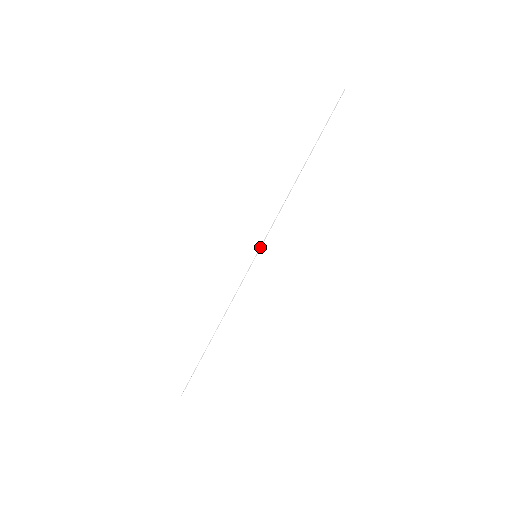
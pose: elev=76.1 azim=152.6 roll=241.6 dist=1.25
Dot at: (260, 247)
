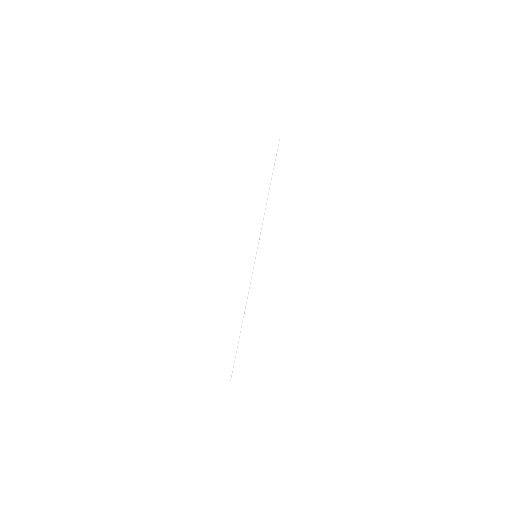
Dot at: occluded
